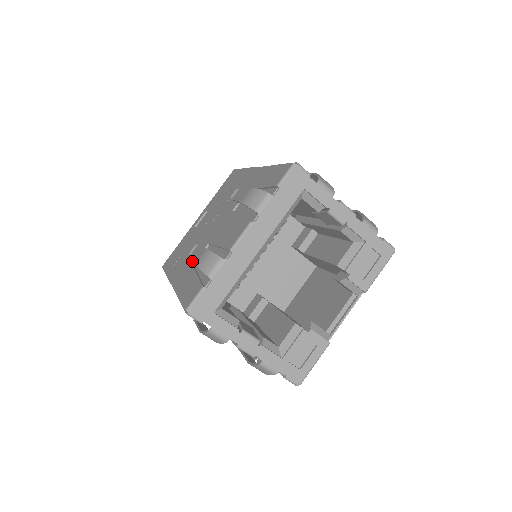
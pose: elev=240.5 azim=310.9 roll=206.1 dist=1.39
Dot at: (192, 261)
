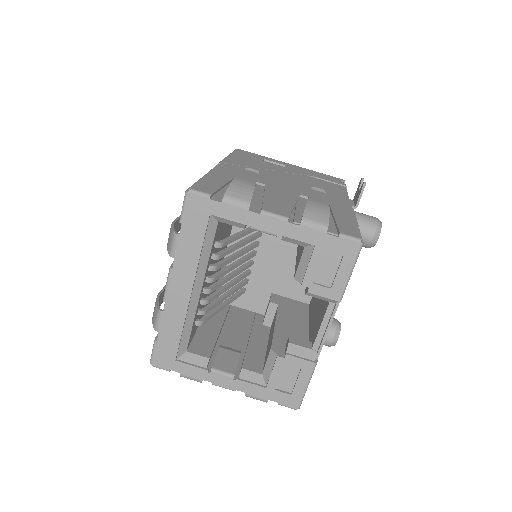
Dot at: occluded
